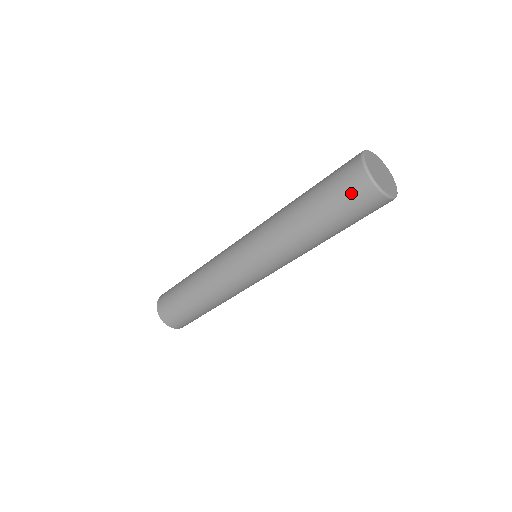
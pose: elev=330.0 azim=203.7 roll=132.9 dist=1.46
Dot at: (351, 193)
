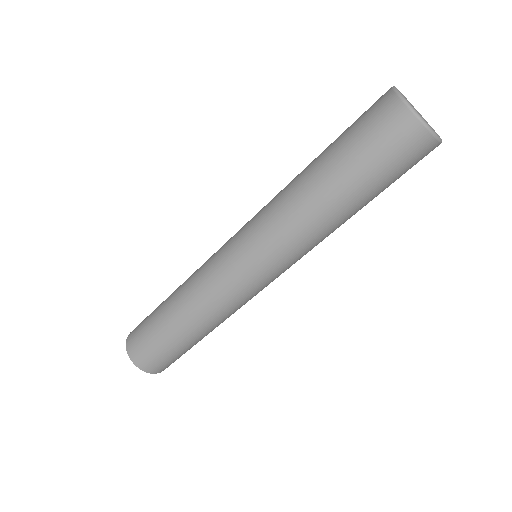
Dot at: (372, 119)
